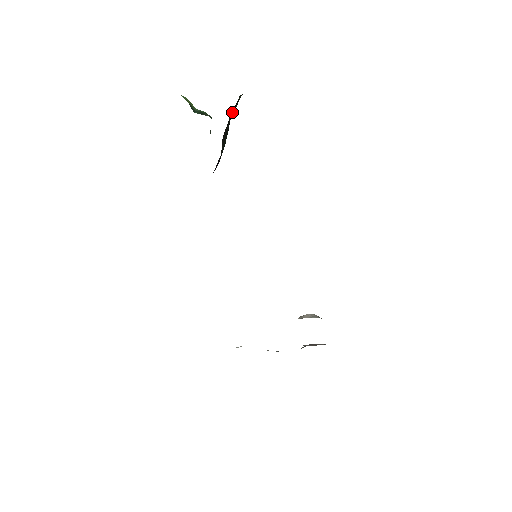
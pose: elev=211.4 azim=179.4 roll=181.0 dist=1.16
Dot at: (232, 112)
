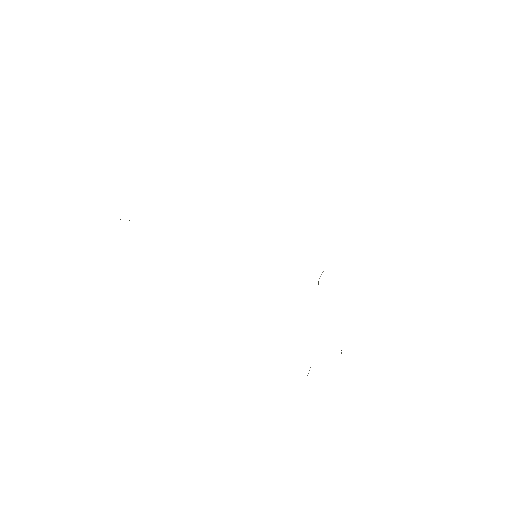
Dot at: occluded
